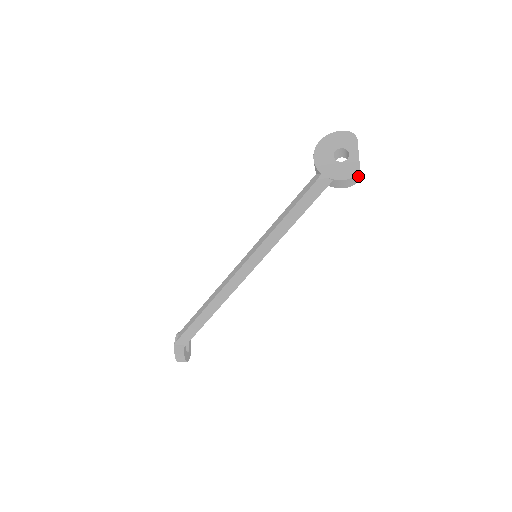
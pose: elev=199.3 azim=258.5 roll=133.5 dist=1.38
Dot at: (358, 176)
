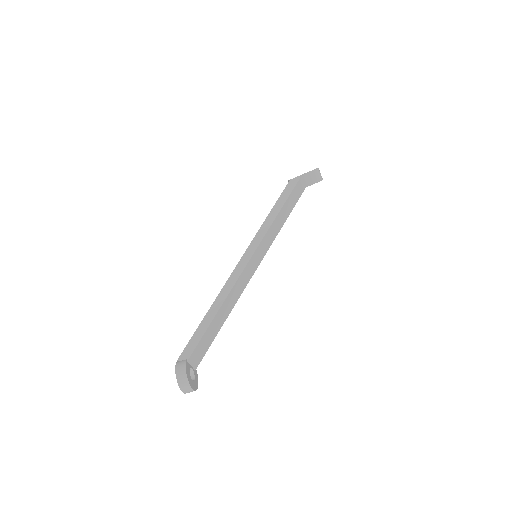
Dot at: (320, 174)
